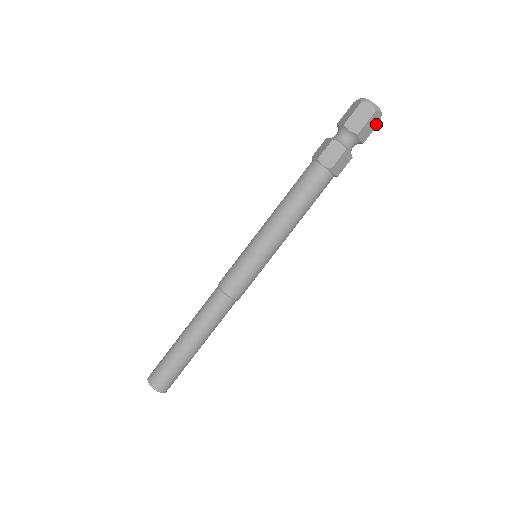
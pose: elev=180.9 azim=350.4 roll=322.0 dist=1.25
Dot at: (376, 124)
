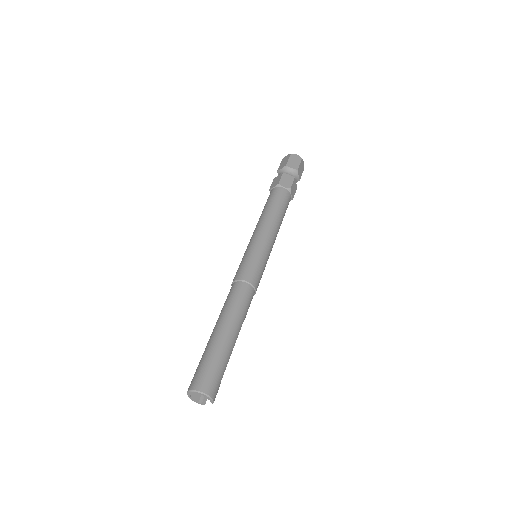
Dot at: (299, 160)
